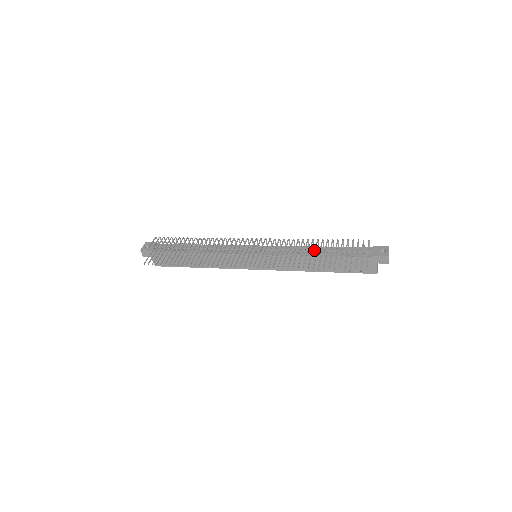
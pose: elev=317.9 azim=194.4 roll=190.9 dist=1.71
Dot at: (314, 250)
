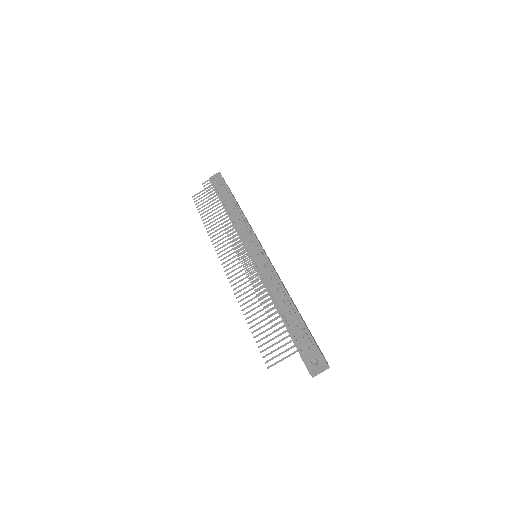
Dot at: (261, 302)
